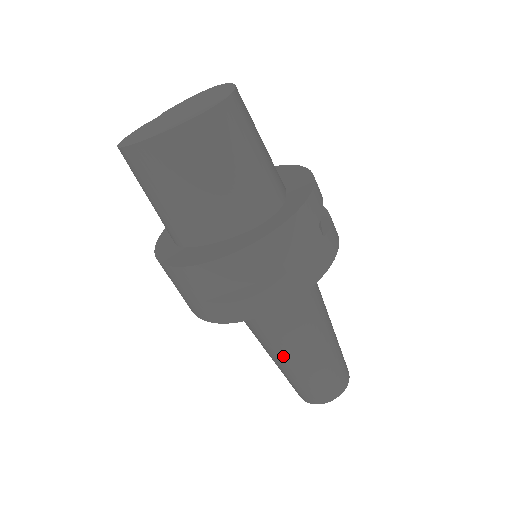
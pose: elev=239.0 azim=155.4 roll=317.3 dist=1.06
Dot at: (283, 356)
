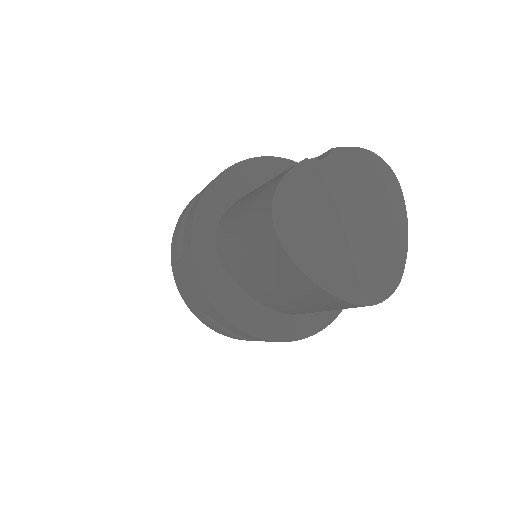
Dot at: occluded
